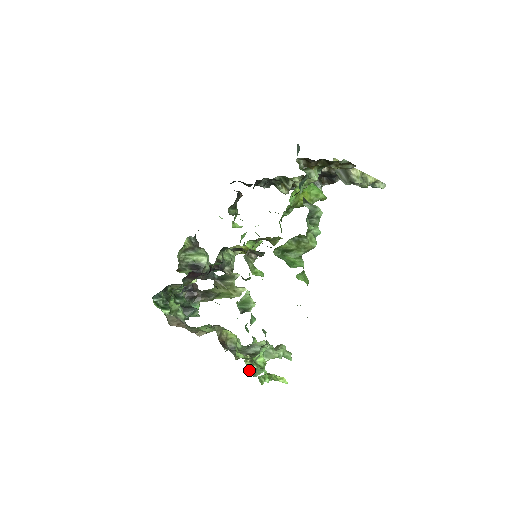
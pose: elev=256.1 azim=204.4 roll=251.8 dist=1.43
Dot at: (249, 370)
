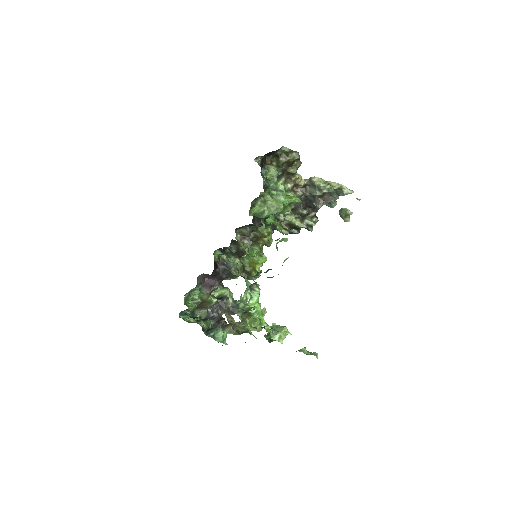
Dot at: occluded
